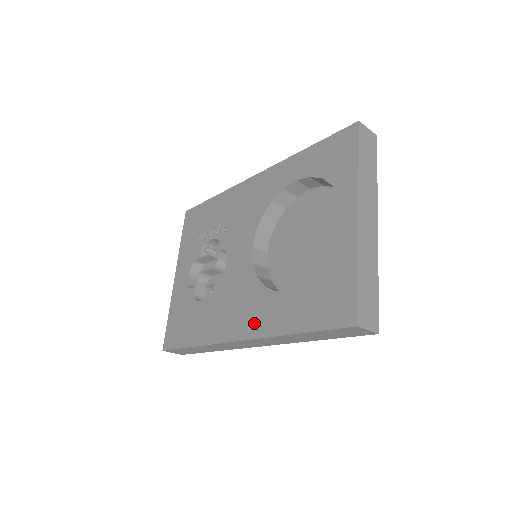
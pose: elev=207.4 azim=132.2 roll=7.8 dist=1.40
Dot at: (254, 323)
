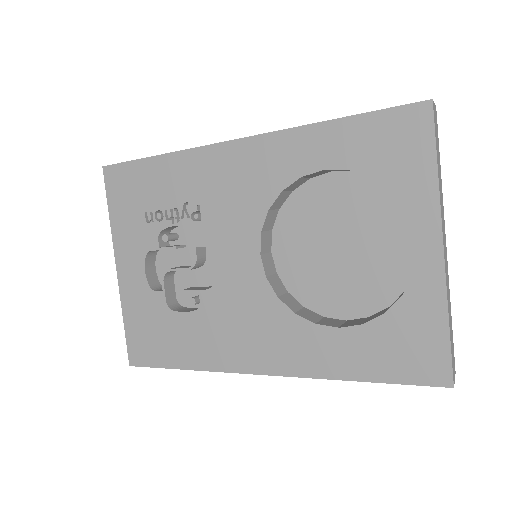
Dot at: (287, 358)
